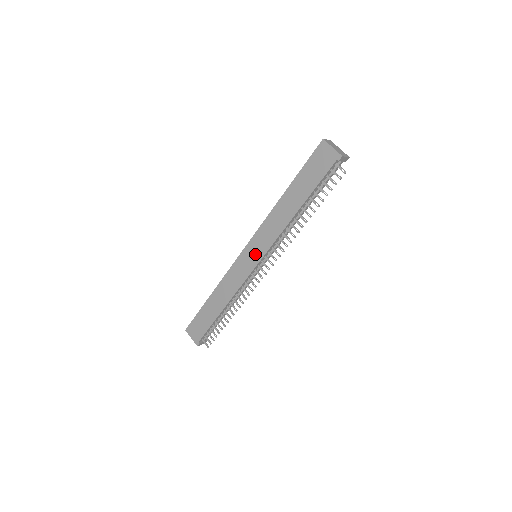
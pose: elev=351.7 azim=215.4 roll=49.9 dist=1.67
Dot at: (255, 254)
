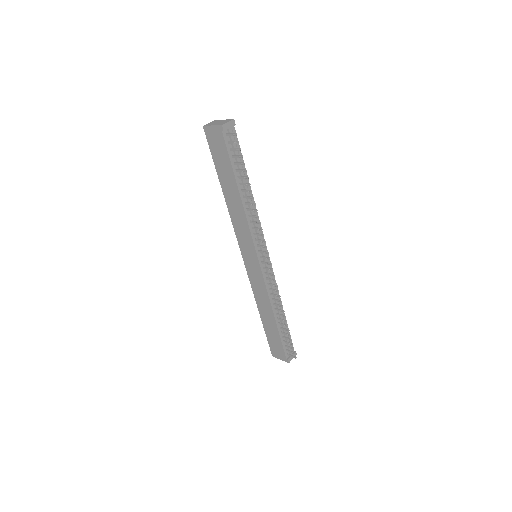
Dot at: (251, 256)
